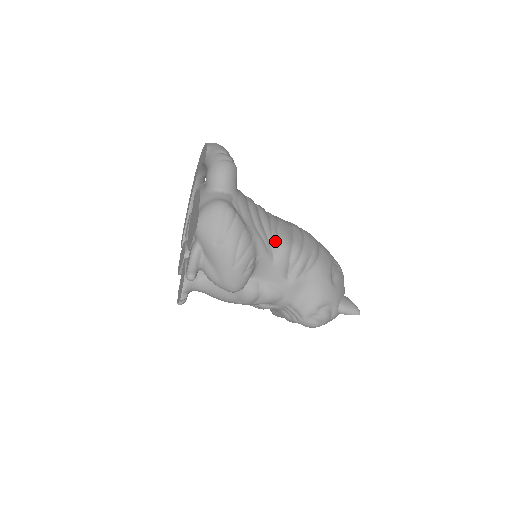
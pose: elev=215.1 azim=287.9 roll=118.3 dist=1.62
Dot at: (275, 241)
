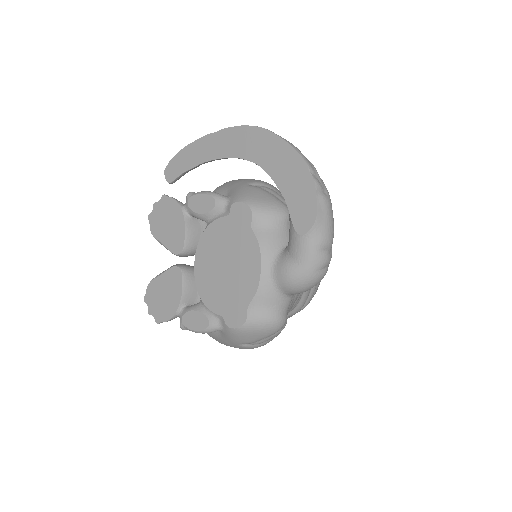
Dot at: (293, 308)
